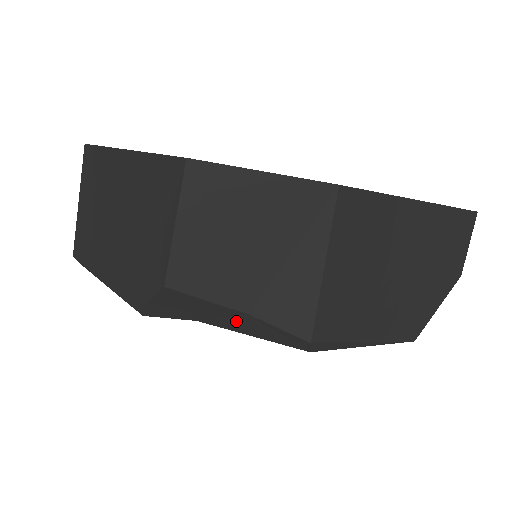
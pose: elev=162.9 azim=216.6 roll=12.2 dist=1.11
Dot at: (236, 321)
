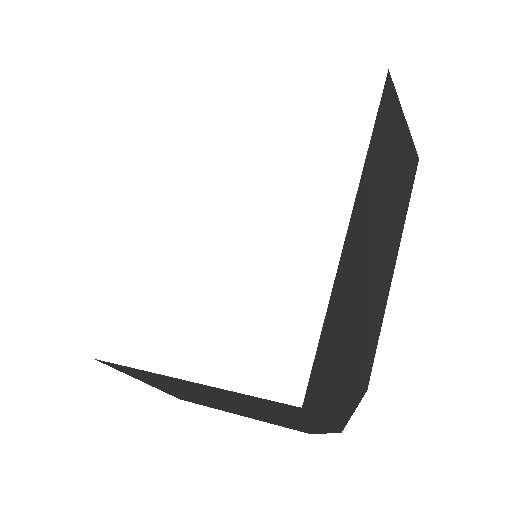
Dot at: occluded
